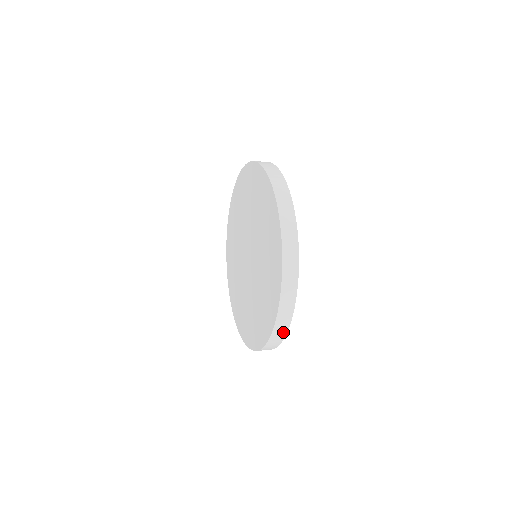
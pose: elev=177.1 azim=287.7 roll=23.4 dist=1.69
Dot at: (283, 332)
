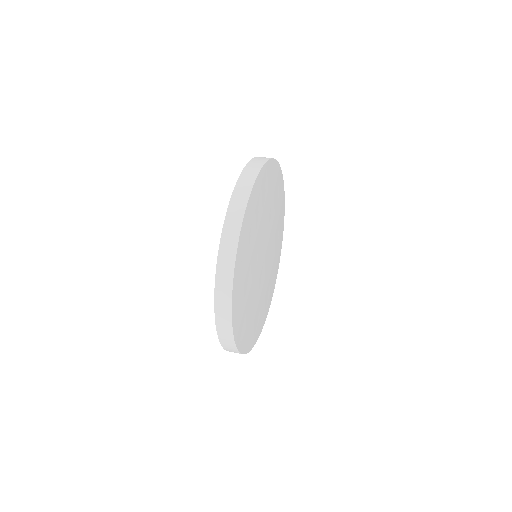
Dot at: (229, 331)
